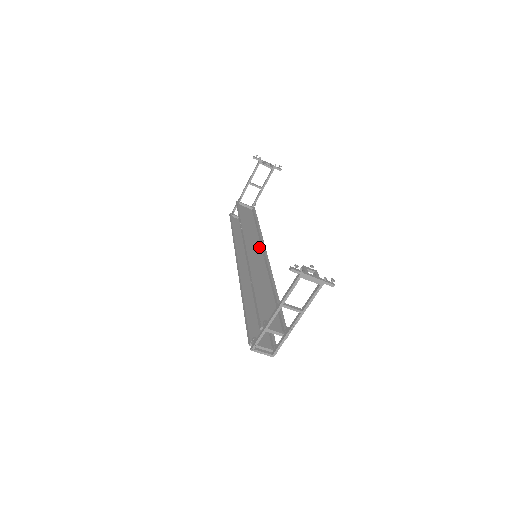
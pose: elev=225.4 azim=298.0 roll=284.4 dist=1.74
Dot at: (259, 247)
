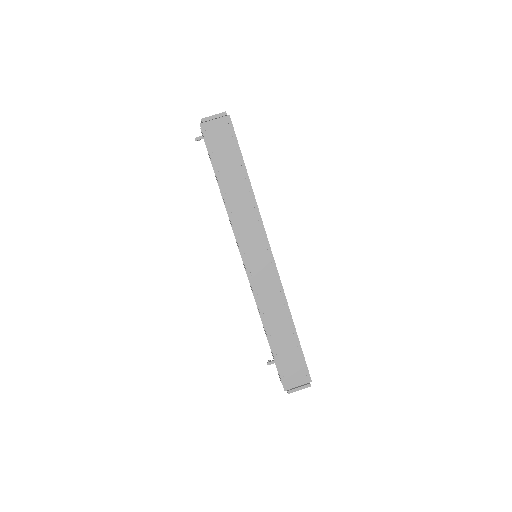
Dot at: occluded
